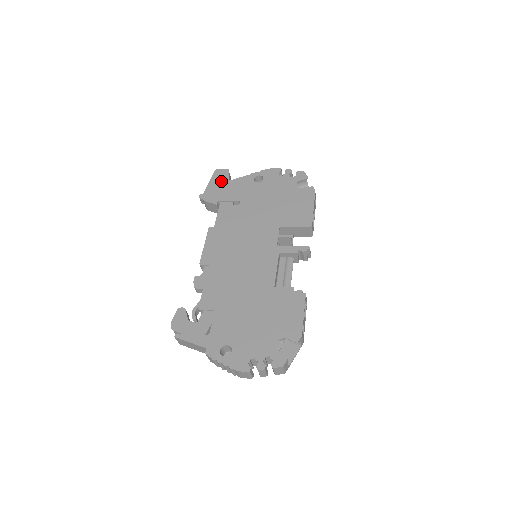
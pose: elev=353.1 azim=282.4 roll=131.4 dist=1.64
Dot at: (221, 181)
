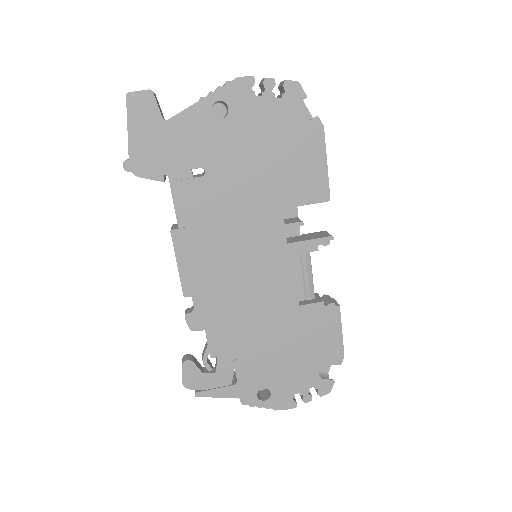
Dot at: (150, 125)
